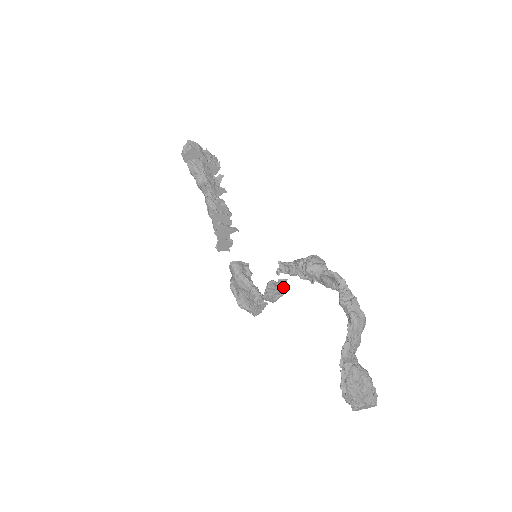
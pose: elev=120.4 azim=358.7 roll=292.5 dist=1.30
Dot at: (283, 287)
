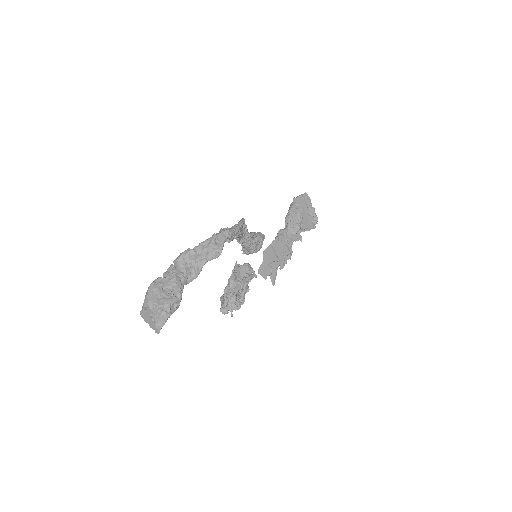
Dot at: (243, 277)
